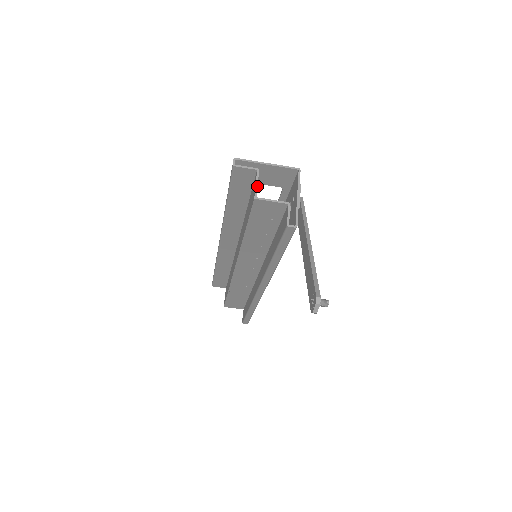
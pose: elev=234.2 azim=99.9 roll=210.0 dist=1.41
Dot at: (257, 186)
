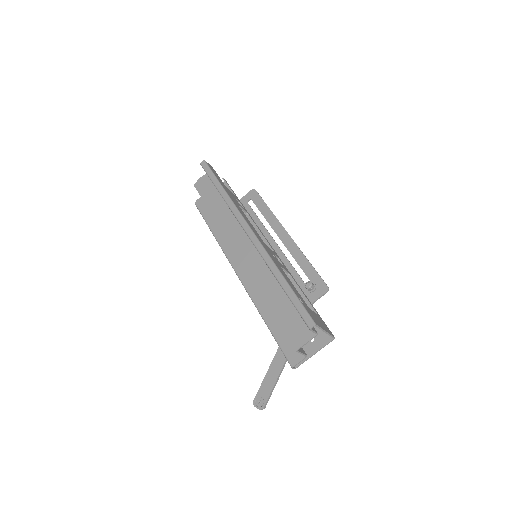
Dot at: (305, 344)
